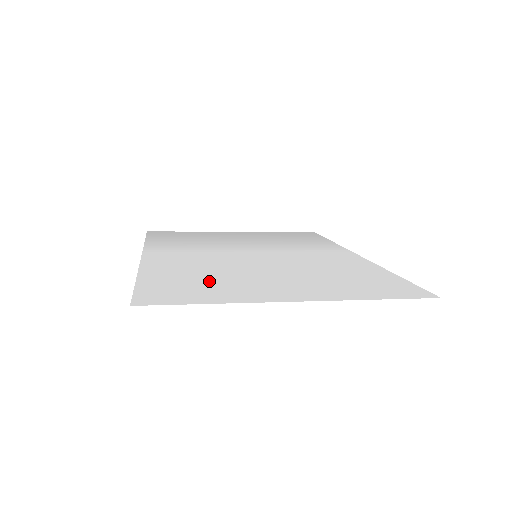
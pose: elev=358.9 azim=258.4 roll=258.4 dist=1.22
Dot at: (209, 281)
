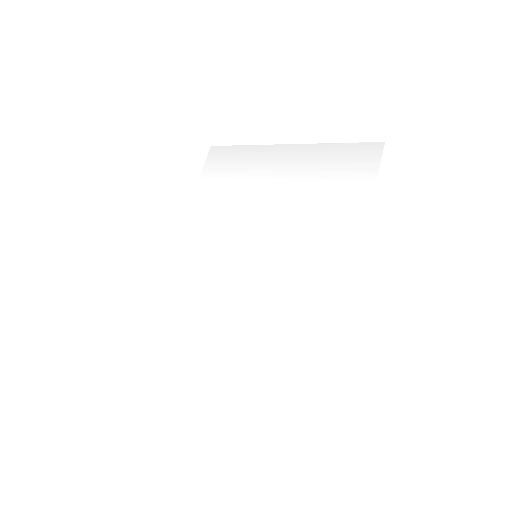
Dot at: (188, 327)
